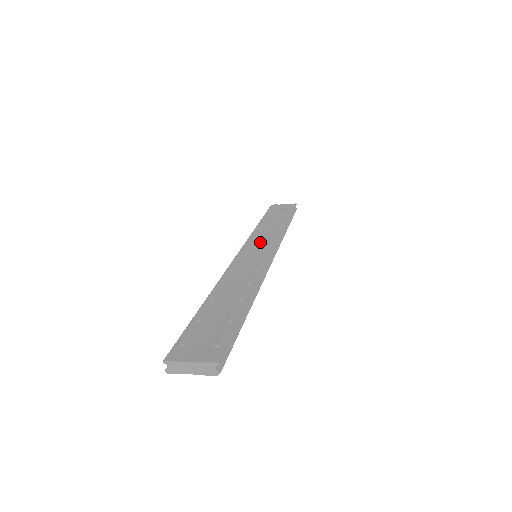
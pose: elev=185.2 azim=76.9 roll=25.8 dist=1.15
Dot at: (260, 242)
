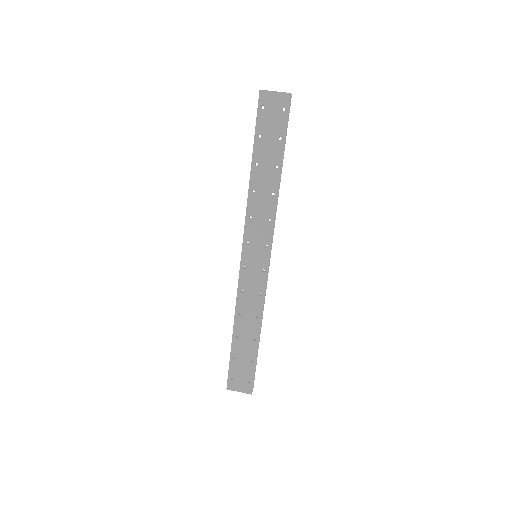
Dot at: (257, 234)
